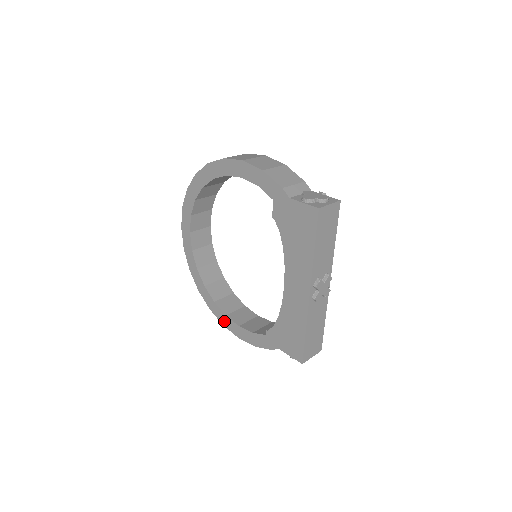
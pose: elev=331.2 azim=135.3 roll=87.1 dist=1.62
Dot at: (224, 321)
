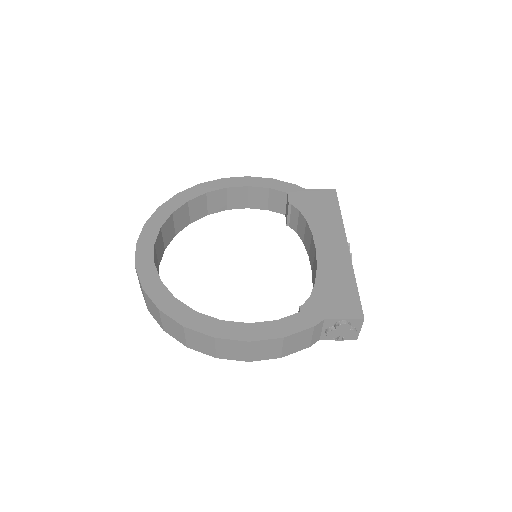
Dot at: (217, 330)
